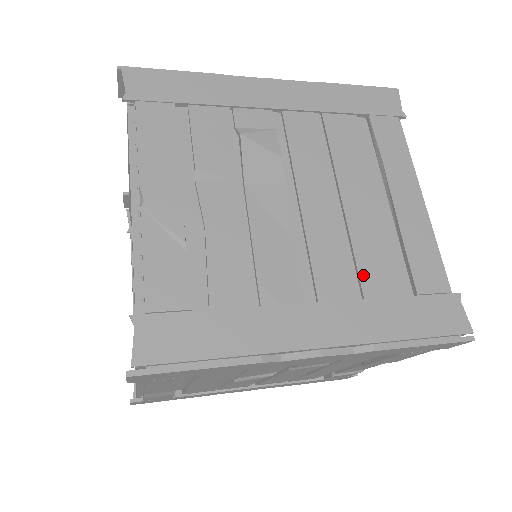
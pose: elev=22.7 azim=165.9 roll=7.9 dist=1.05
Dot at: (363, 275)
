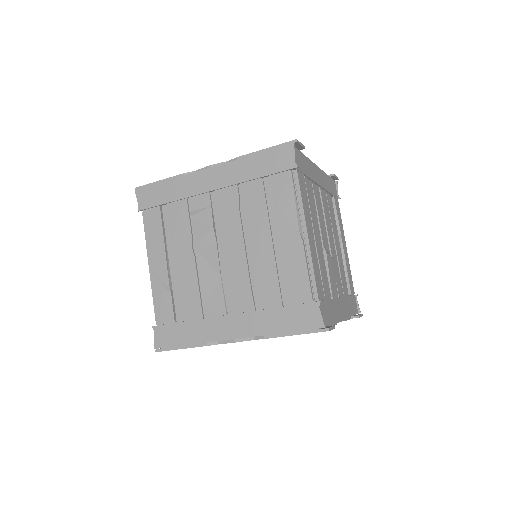
Dot at: (258, 295)
